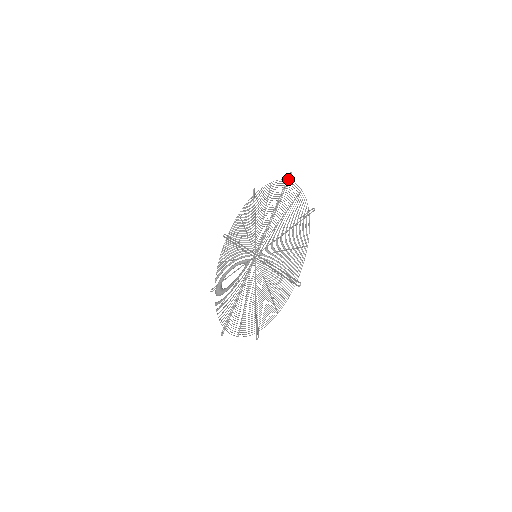
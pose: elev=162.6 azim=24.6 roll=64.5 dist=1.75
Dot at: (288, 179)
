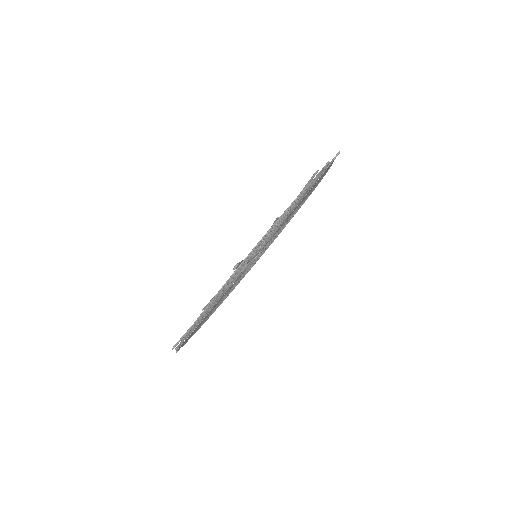
Dot at: (332, 159)
